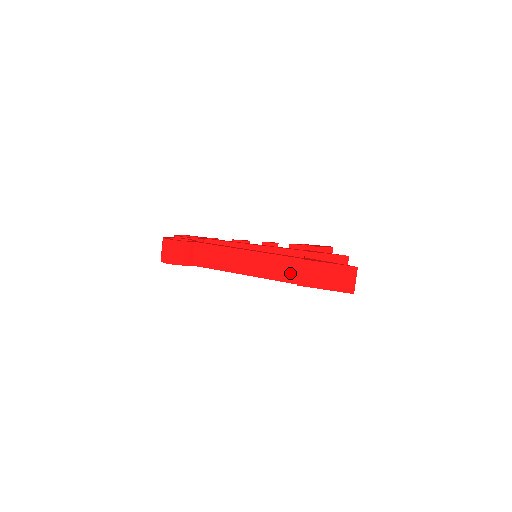
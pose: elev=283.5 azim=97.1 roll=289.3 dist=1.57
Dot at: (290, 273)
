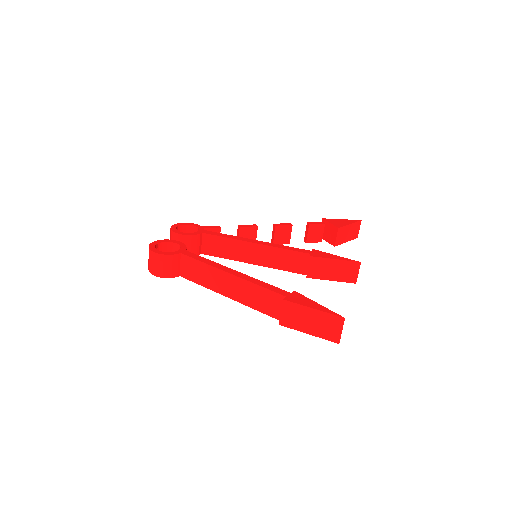
Dot at: (274, 308)
